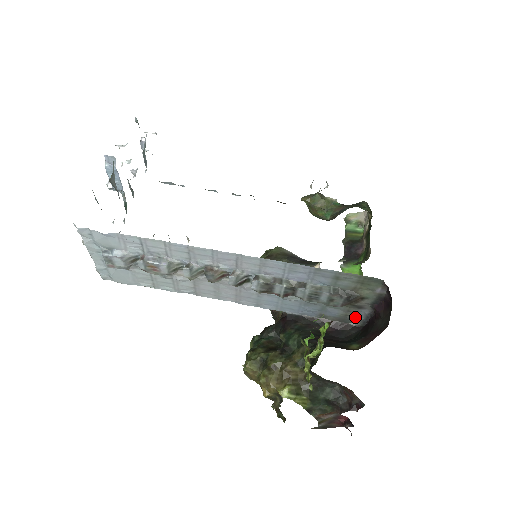
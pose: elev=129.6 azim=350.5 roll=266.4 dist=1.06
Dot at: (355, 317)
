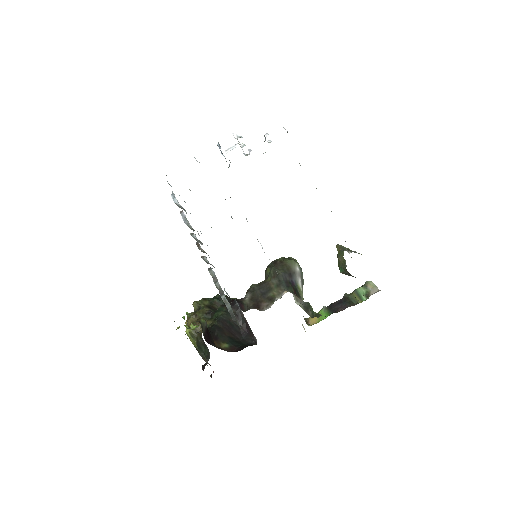
Dot at: occluded
